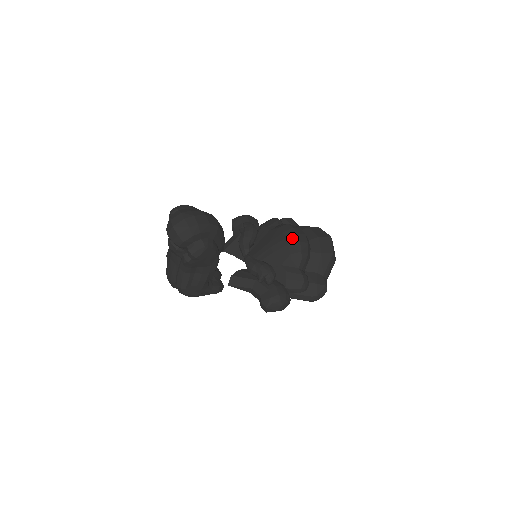
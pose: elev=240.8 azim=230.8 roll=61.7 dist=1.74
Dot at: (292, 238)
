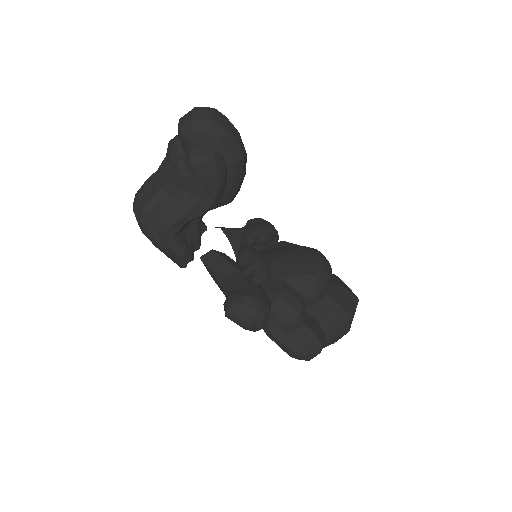
Dot at: (315, 259)
